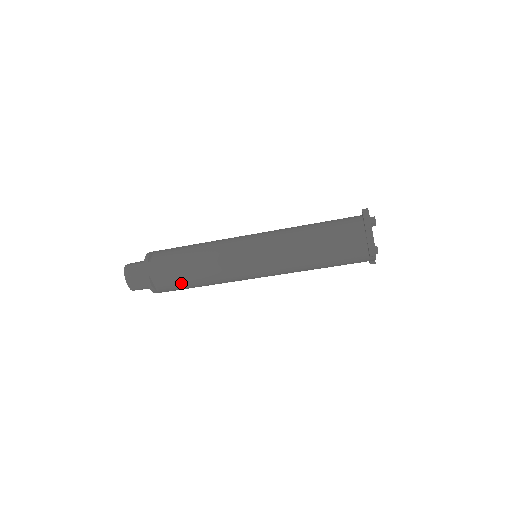
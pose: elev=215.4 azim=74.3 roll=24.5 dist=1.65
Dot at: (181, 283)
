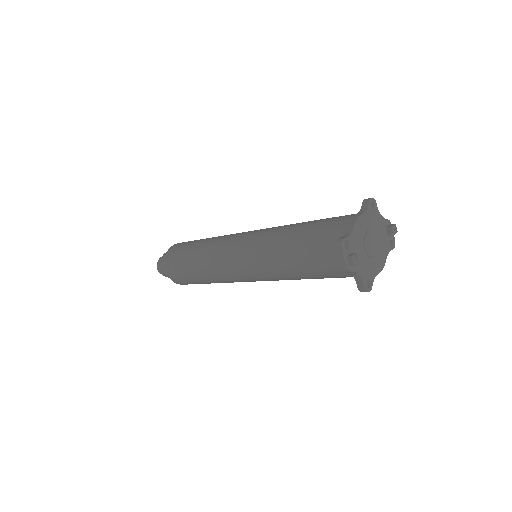
Dot at: occluded
